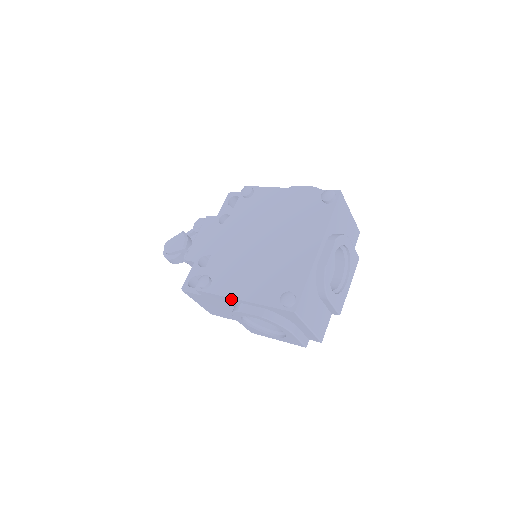
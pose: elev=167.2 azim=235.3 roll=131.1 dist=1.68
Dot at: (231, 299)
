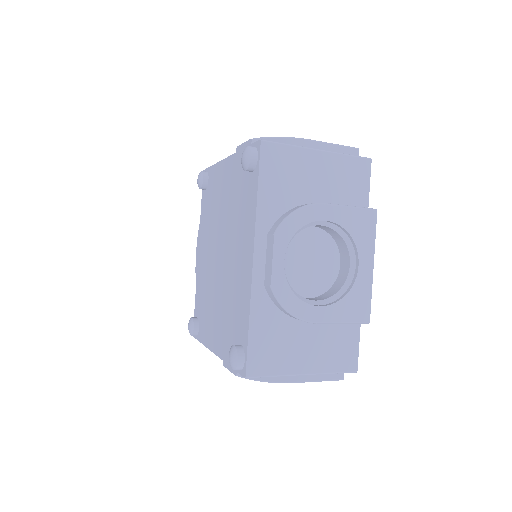
Dot at: occluded
